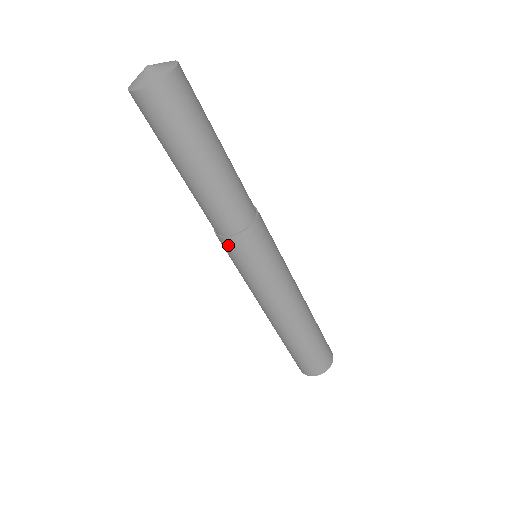
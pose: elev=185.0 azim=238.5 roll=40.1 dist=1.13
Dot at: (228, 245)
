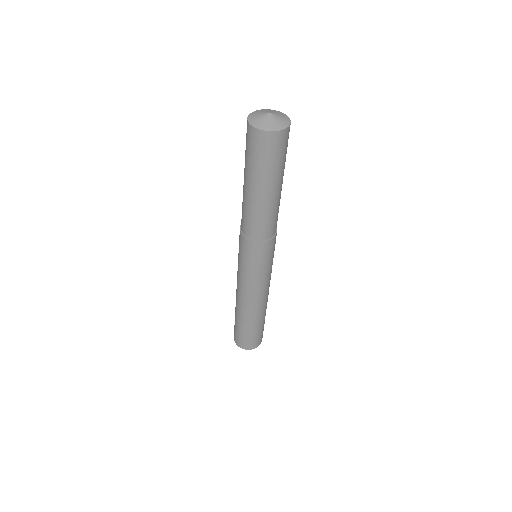
Dot at: (255, 247)
